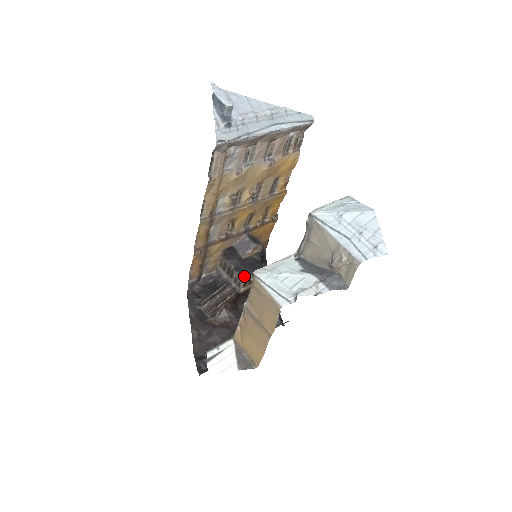
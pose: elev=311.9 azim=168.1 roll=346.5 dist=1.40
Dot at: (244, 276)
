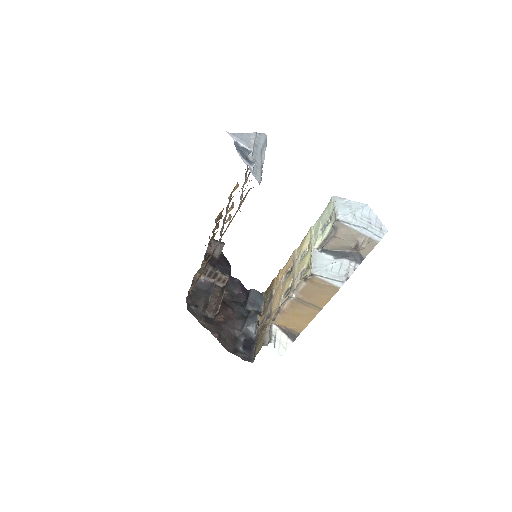
Dot at: (227, 273)
